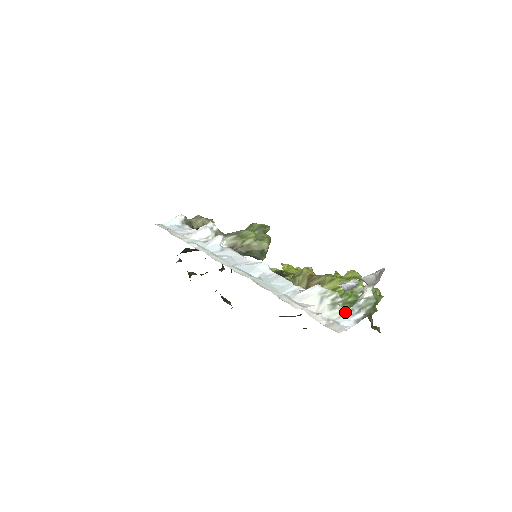
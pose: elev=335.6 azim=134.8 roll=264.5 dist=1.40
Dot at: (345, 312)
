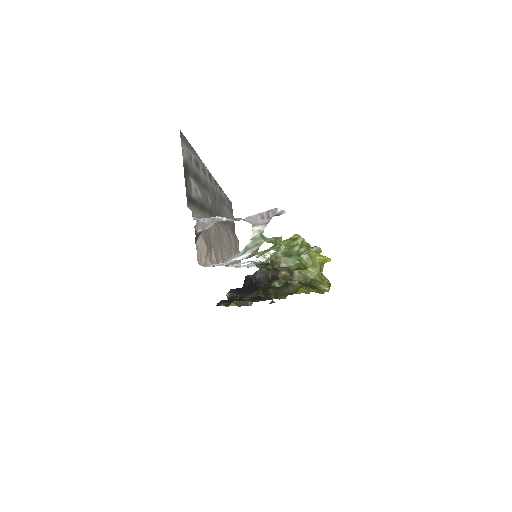
Dot at: (234, 256)
